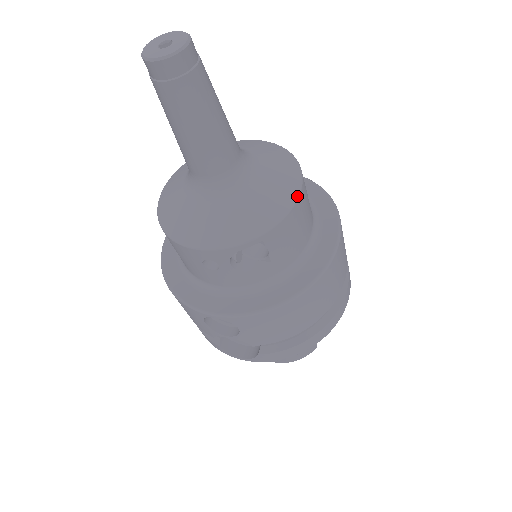
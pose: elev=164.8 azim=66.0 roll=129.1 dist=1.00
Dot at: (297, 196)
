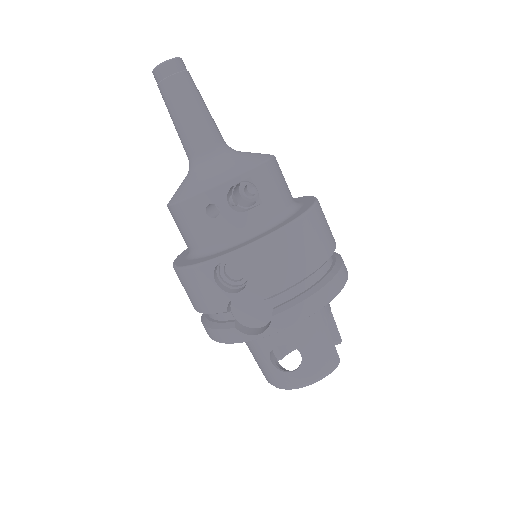
Dot at: (271, 157)
